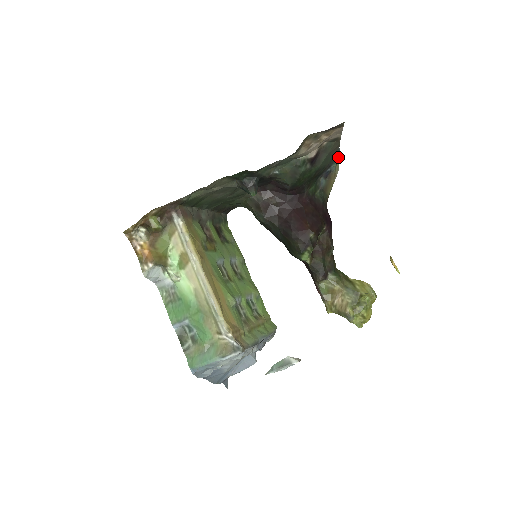
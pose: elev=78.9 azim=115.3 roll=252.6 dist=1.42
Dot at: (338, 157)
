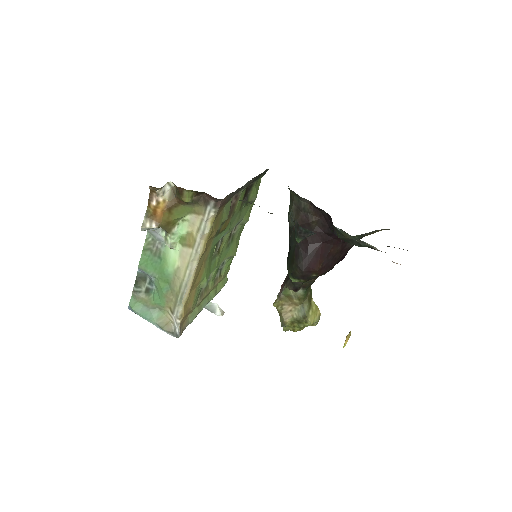
Dot at: occluded
